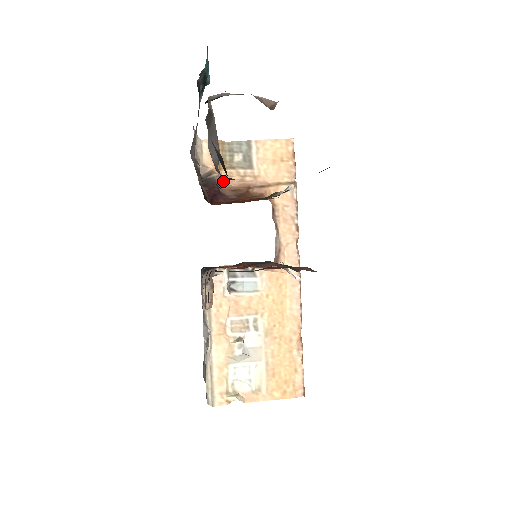
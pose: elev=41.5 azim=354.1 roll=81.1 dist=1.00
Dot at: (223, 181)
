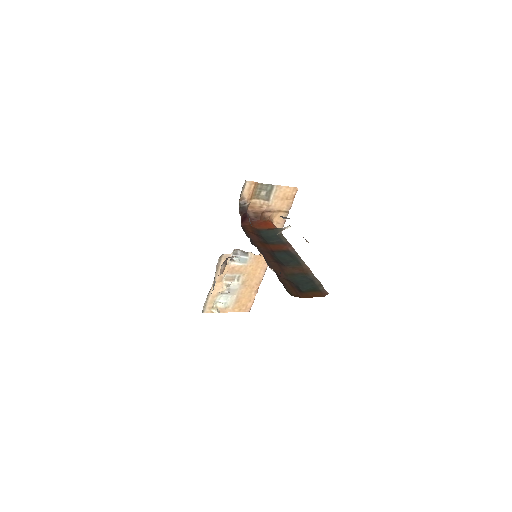
Dot at: (250, 206)
